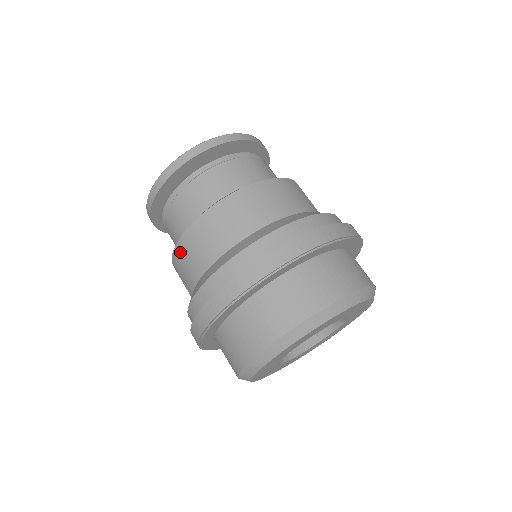
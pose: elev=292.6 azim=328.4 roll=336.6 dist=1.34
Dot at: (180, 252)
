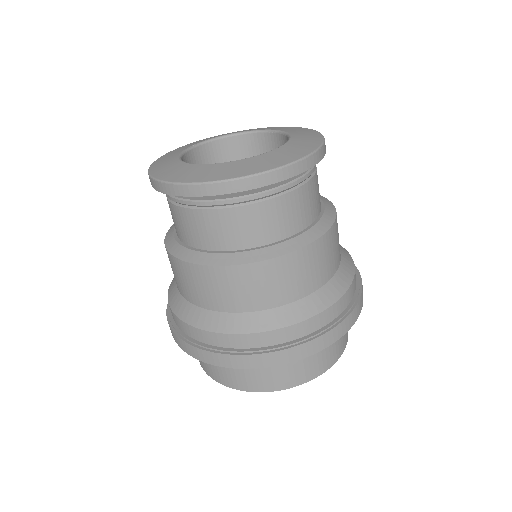
Dot at: (196, 273)
